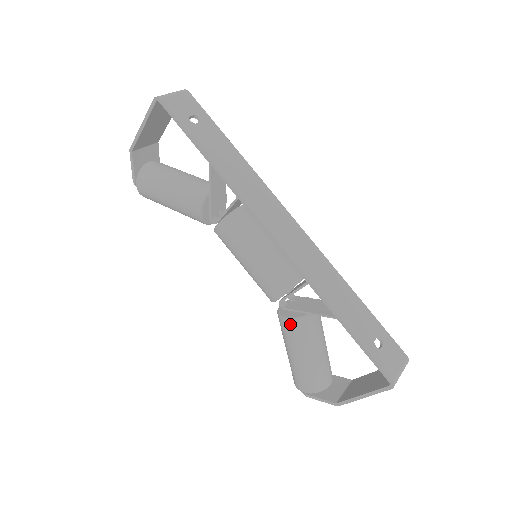
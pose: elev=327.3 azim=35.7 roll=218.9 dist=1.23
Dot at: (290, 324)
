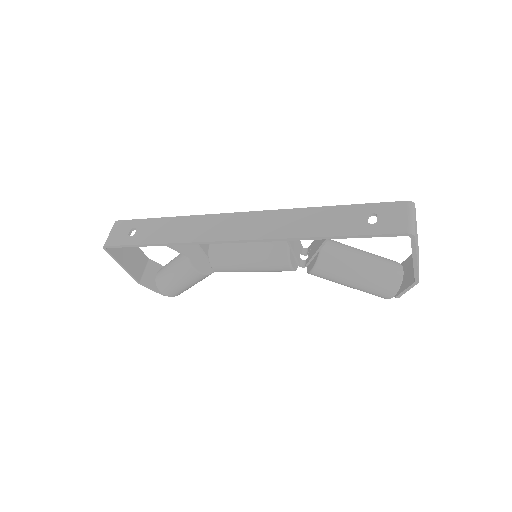
Dot at: (318, 272)
